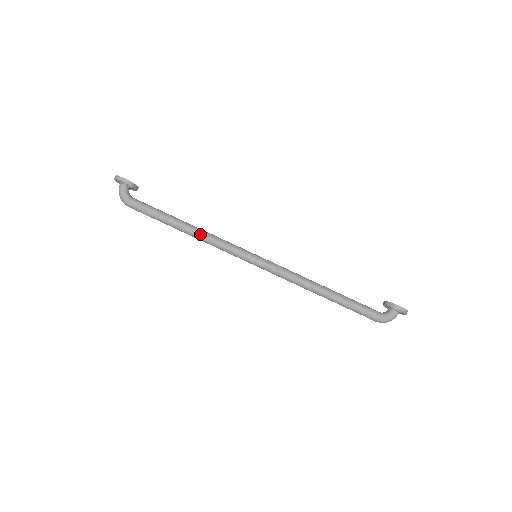
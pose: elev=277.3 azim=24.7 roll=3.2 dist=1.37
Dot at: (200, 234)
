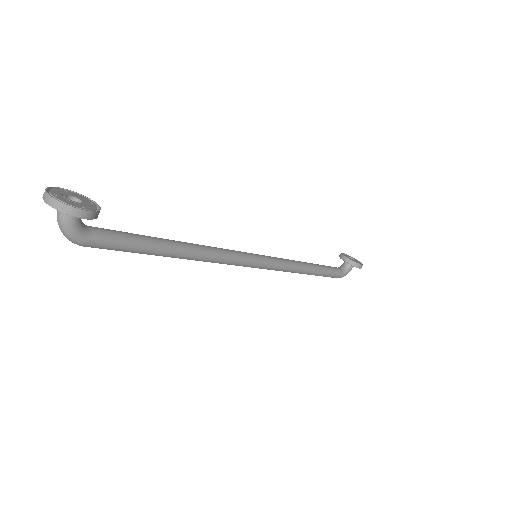
Dot at: (201, 257)
